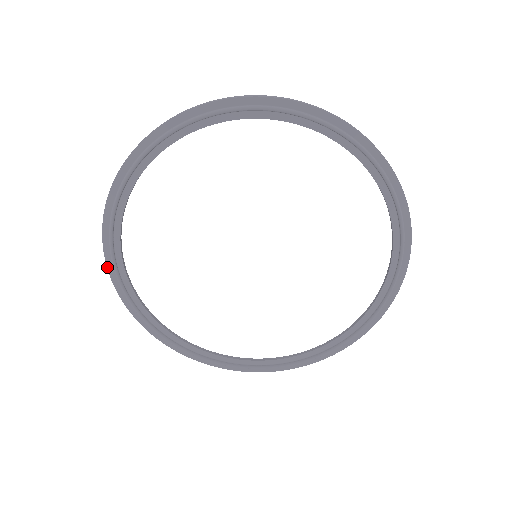
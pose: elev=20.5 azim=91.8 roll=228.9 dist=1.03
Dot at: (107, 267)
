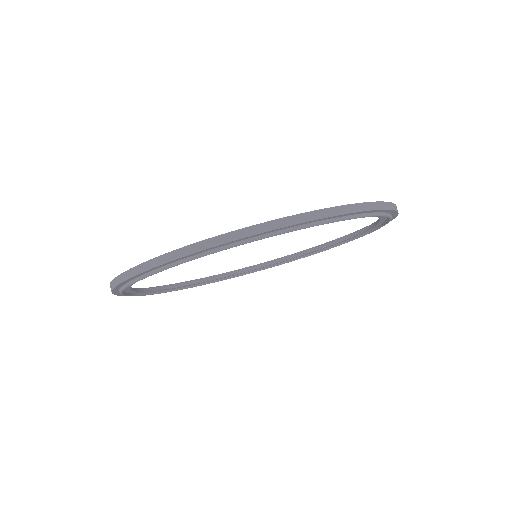
Dot at: (113, 289)
